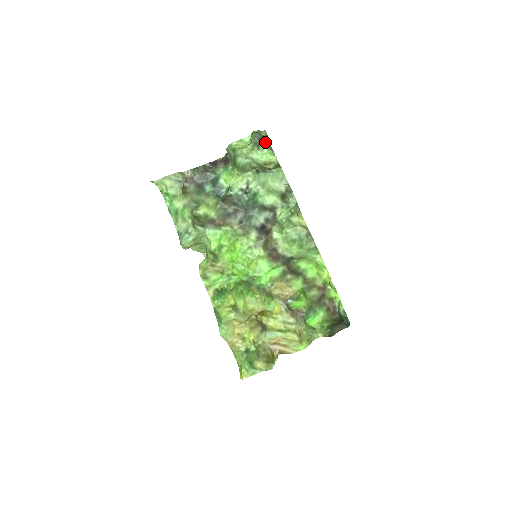
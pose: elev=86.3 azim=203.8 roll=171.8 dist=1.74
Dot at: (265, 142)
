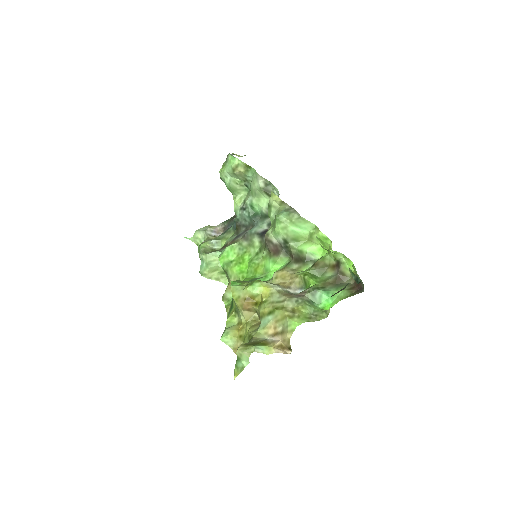
Dot at: occluded
